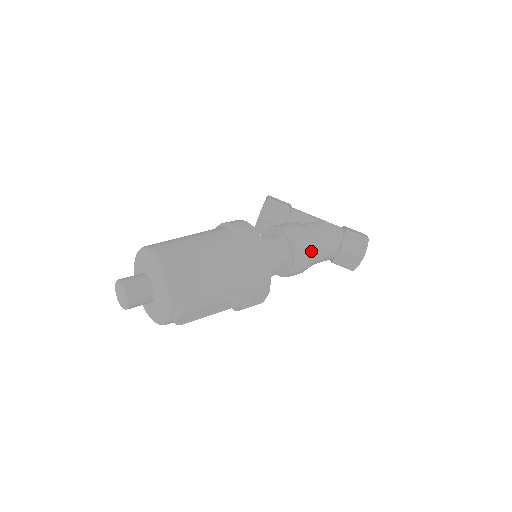
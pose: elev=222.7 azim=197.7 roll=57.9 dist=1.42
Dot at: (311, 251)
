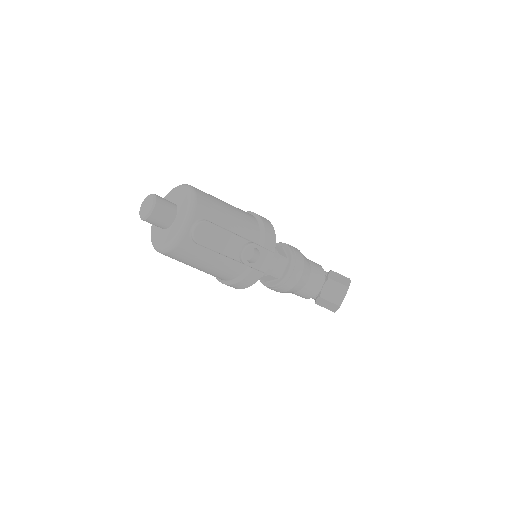
Dot at: (304, 261)
